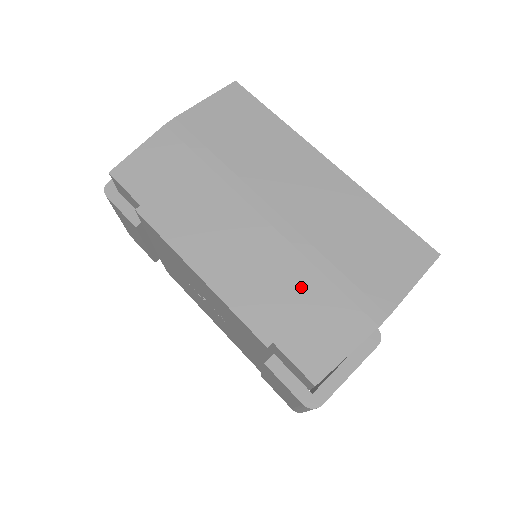
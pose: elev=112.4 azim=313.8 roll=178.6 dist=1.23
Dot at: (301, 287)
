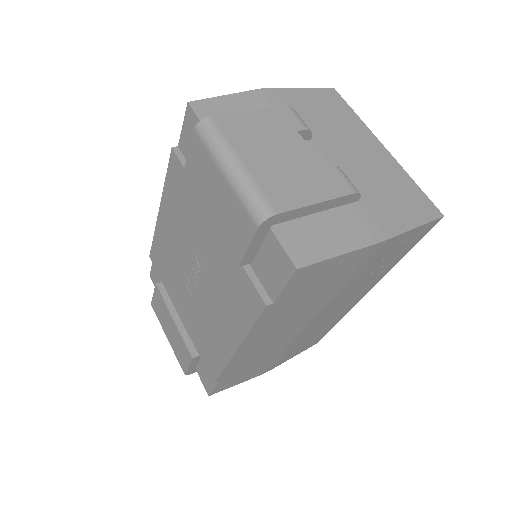
Dot at: occluded
